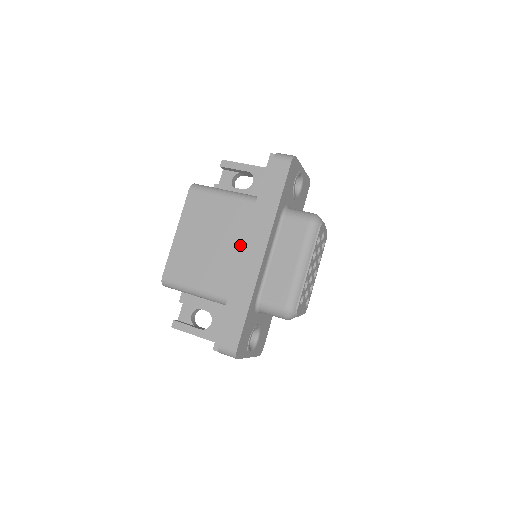
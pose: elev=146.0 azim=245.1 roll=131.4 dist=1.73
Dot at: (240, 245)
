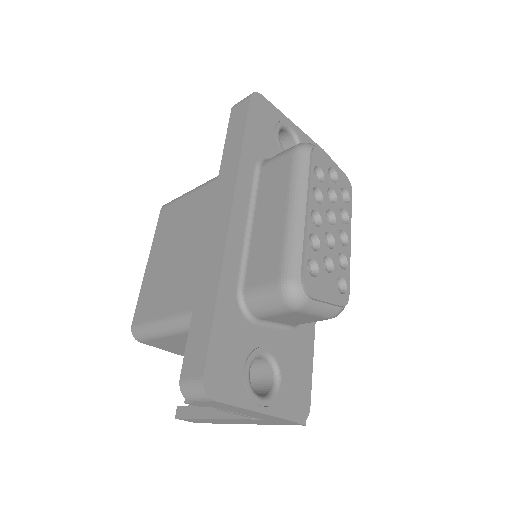
Dot at: occluded
